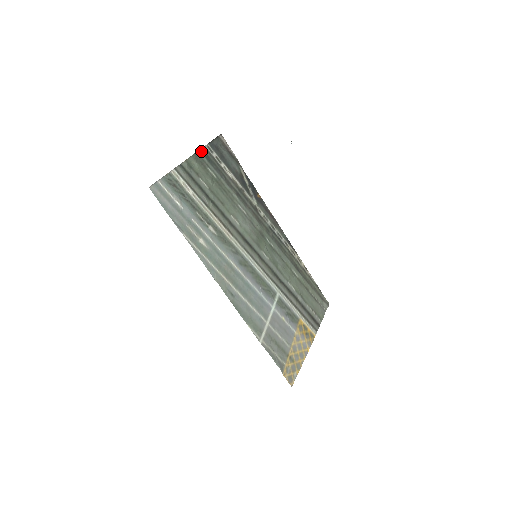
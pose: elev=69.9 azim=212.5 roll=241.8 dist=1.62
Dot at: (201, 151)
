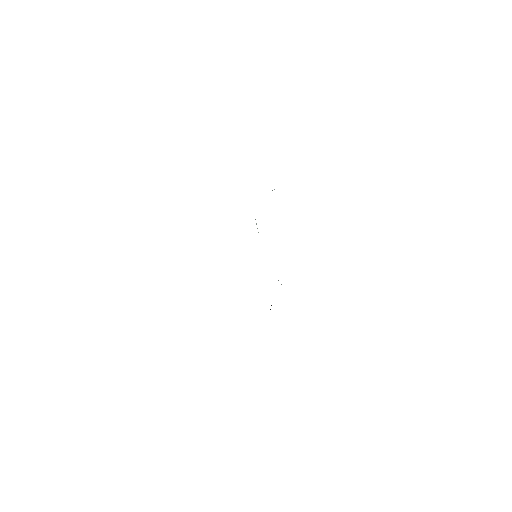
Dot at: occluded
